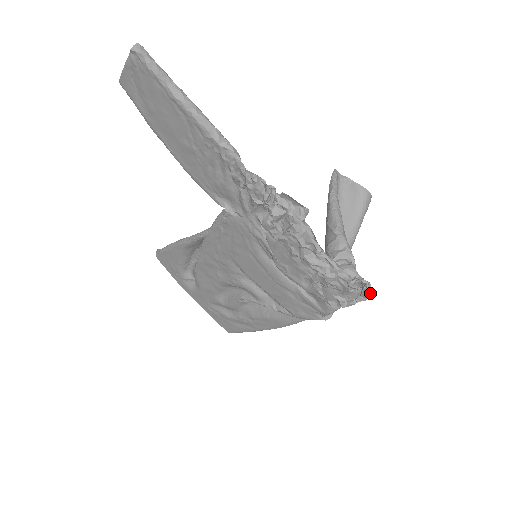
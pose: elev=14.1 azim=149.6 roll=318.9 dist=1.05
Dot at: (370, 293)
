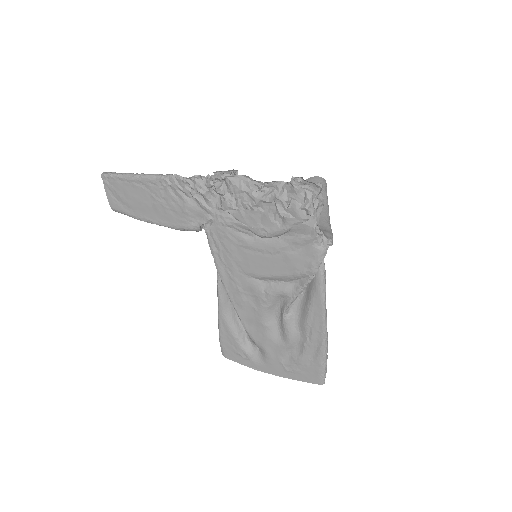
Dot at: (319, 184)
